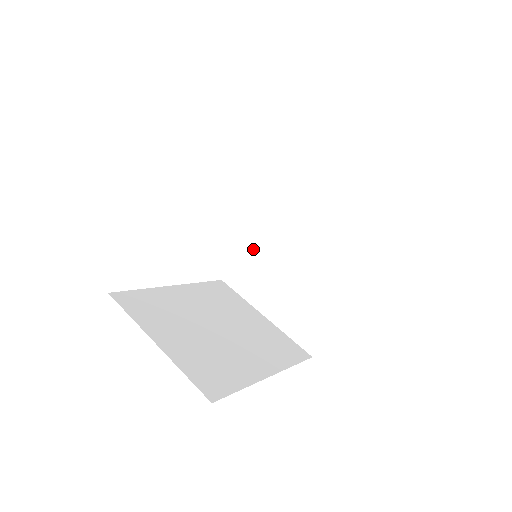
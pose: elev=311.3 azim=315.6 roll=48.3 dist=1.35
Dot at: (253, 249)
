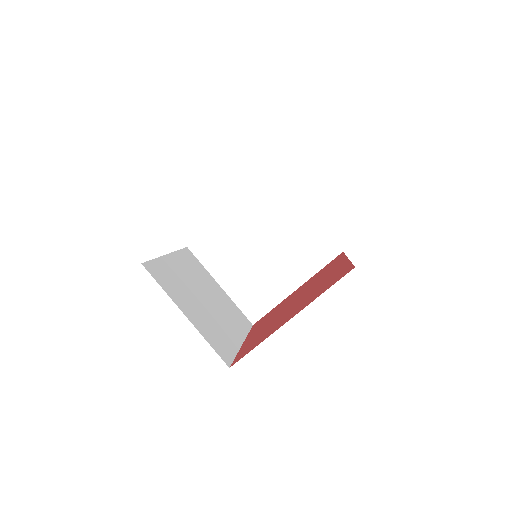
Dot at: (225, 232)
